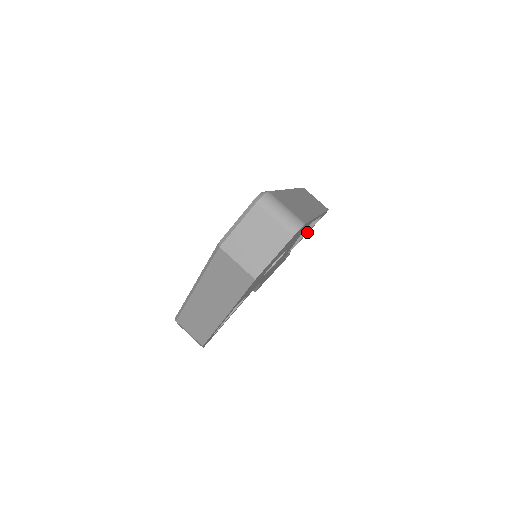
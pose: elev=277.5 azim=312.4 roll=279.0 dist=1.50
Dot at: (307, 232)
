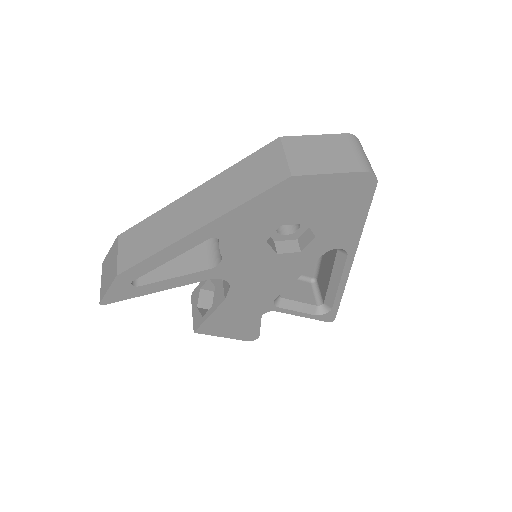
Dot at: (304, 312)
